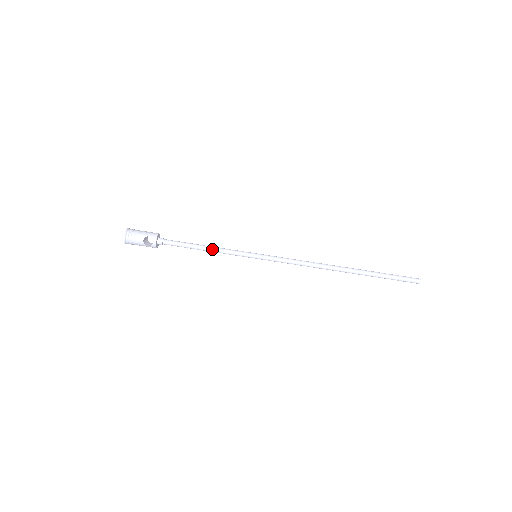
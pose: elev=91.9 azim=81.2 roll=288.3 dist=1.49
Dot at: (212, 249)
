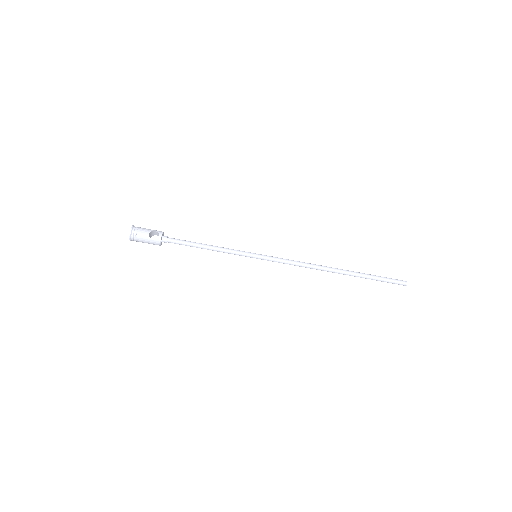
Dot at: (215, 247)
